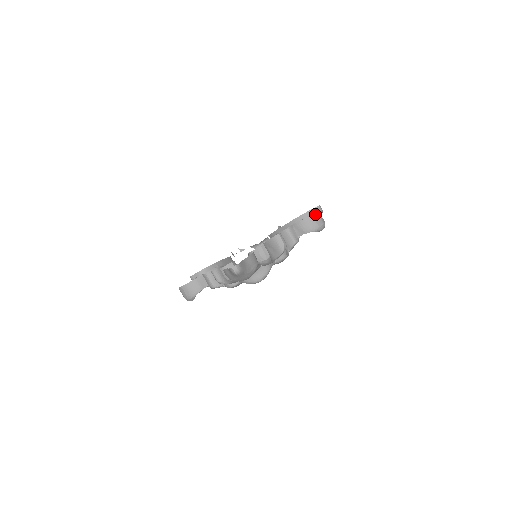
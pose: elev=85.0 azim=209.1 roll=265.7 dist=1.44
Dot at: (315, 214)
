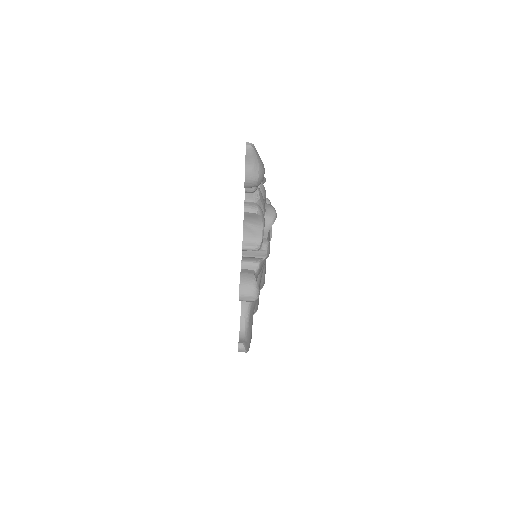
Dot at: occluded
